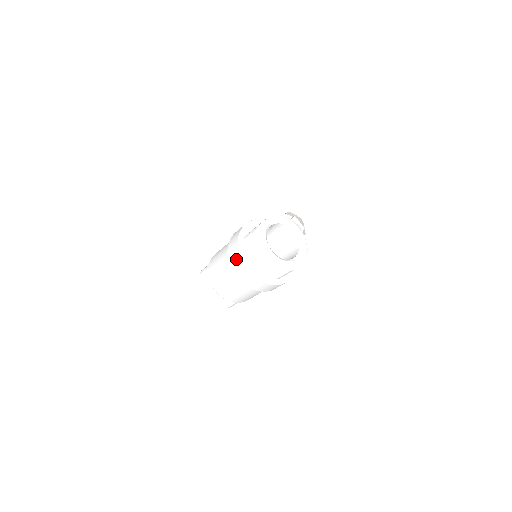
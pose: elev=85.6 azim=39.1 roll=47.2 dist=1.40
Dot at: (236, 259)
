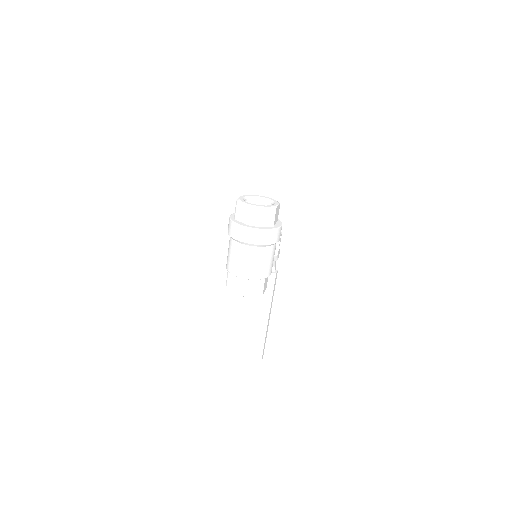
Dot at: (238, 230)
